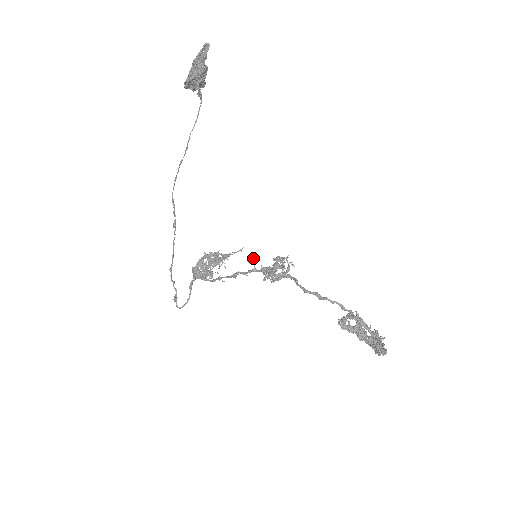
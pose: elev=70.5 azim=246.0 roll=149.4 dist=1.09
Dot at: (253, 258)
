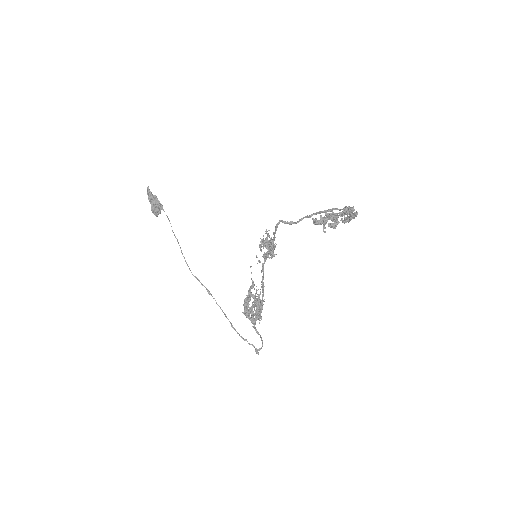
Dot at: (258, 261)
